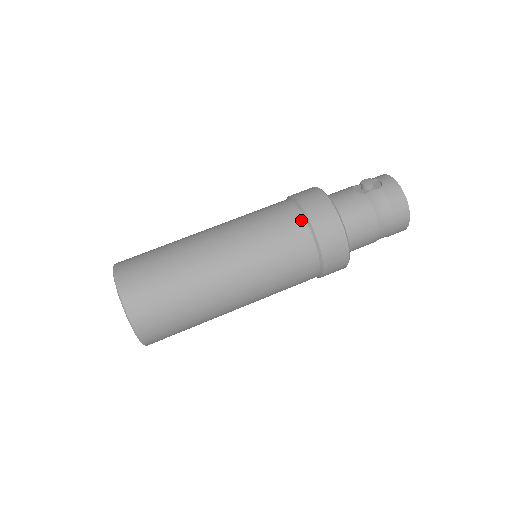
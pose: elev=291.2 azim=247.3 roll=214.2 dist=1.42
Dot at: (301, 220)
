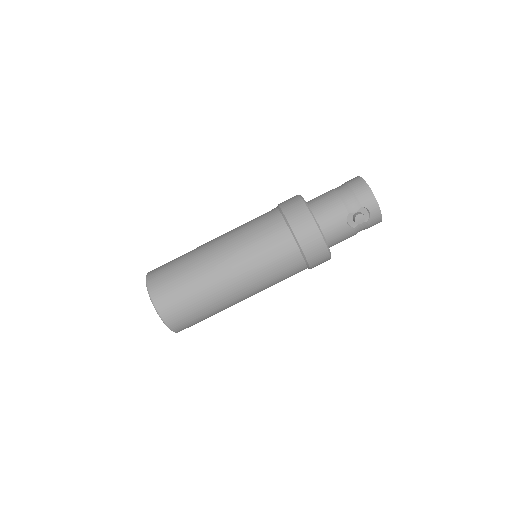
Dot at: (303, 266)
